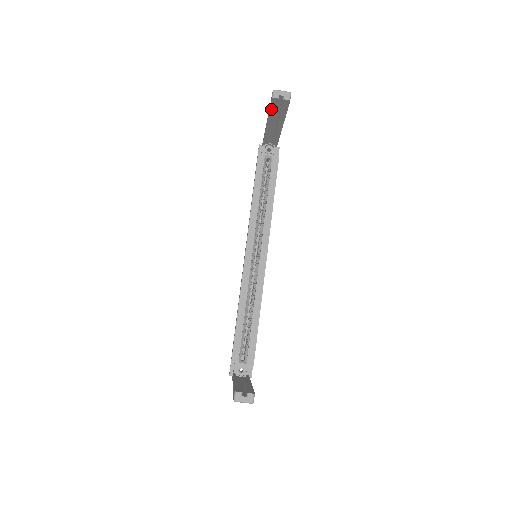
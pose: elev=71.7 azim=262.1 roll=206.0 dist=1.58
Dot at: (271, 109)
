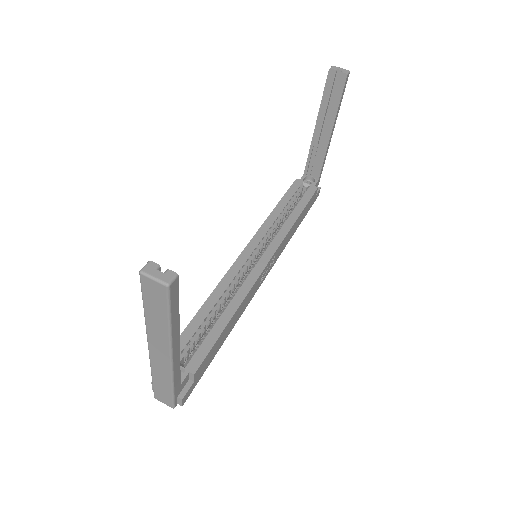
Dot at: (324, 94)
